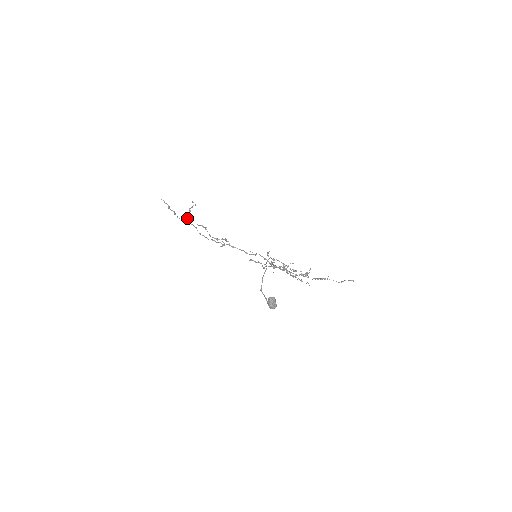
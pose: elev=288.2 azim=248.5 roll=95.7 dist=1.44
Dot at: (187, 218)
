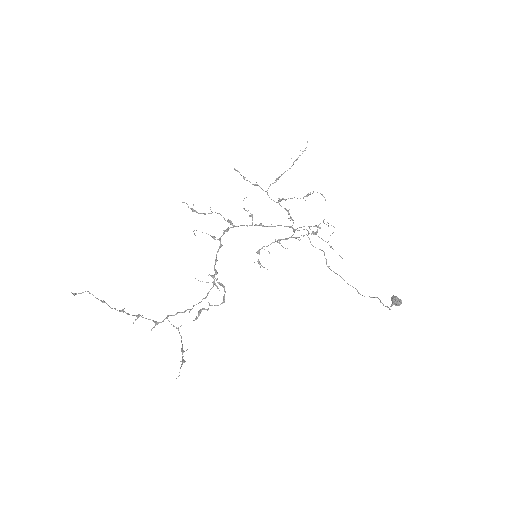
Dot at: occluded
